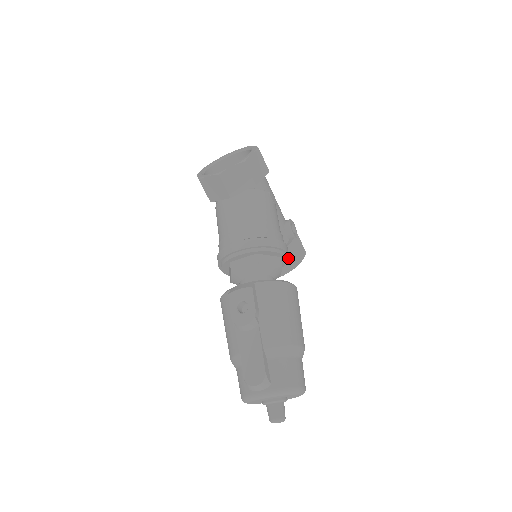
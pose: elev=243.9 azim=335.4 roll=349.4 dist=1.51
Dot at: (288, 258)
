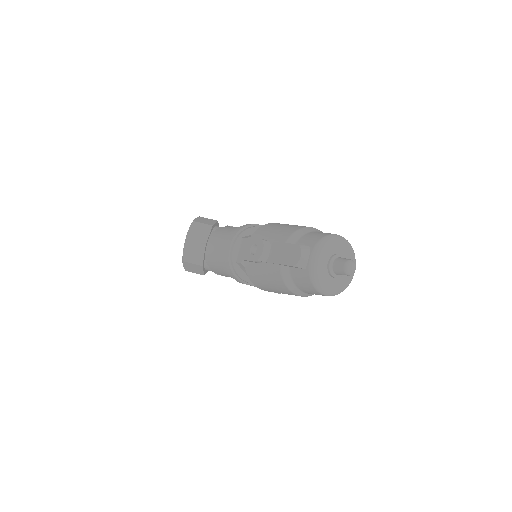
Dot at: occluded
